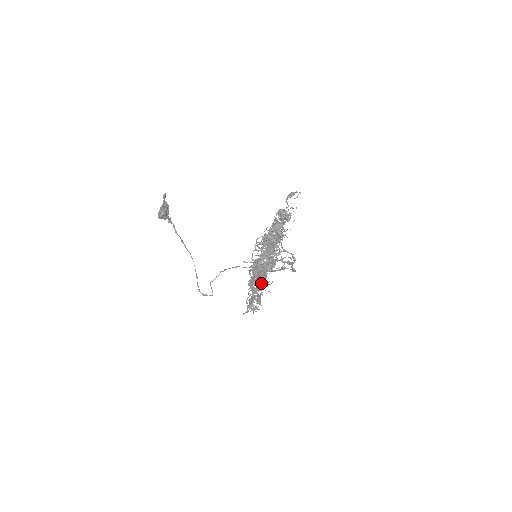
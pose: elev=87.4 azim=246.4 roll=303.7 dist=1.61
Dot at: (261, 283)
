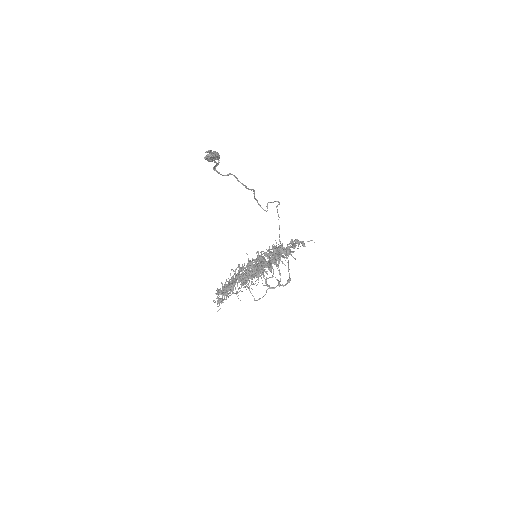
Dot at: (249, 278)
